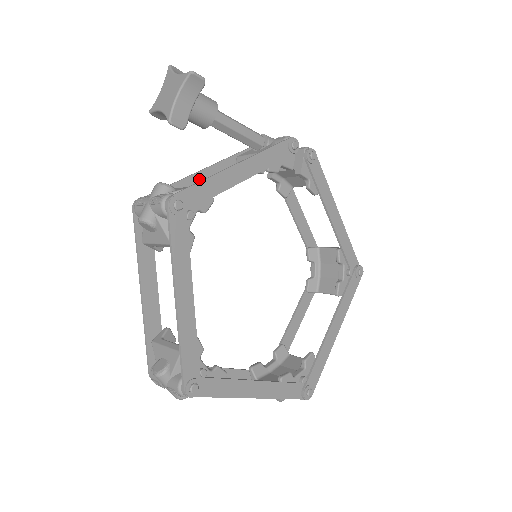
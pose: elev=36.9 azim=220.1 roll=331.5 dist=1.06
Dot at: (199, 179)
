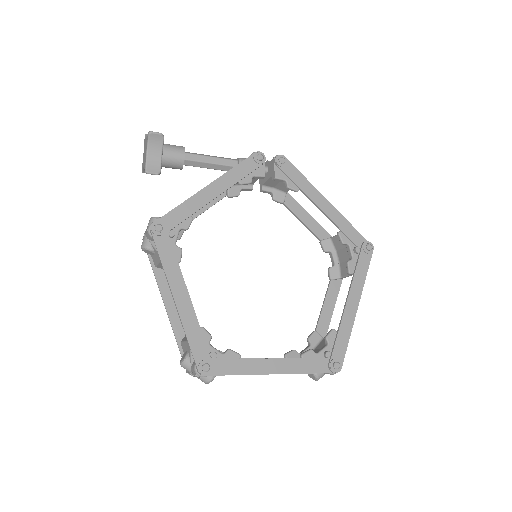
Dot at: occluded
